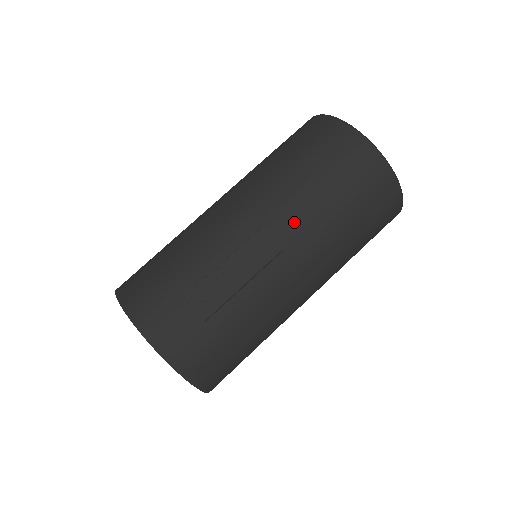
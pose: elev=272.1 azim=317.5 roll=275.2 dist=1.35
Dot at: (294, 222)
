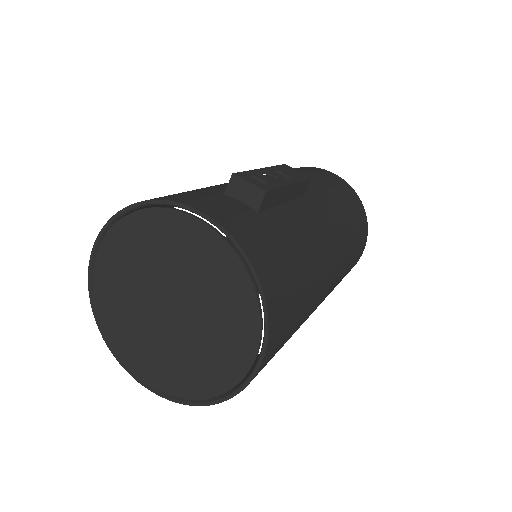
Dot at: occluded
